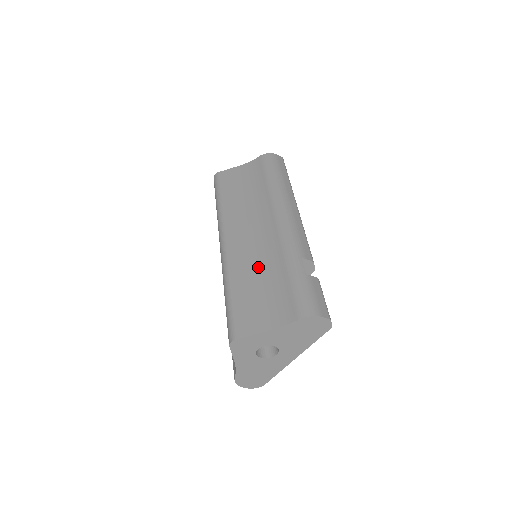
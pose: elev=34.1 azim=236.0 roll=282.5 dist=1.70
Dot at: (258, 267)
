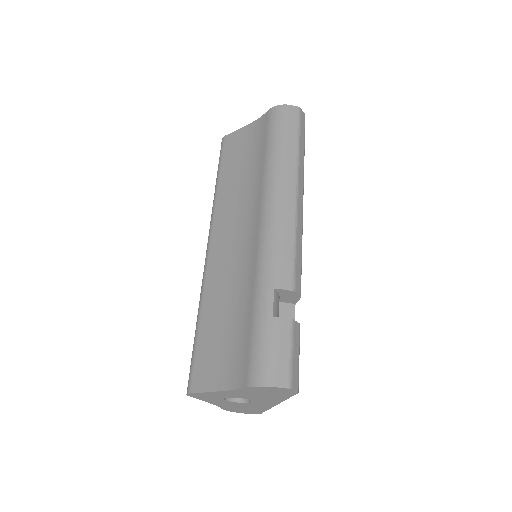
Dot at: (230, 293)
